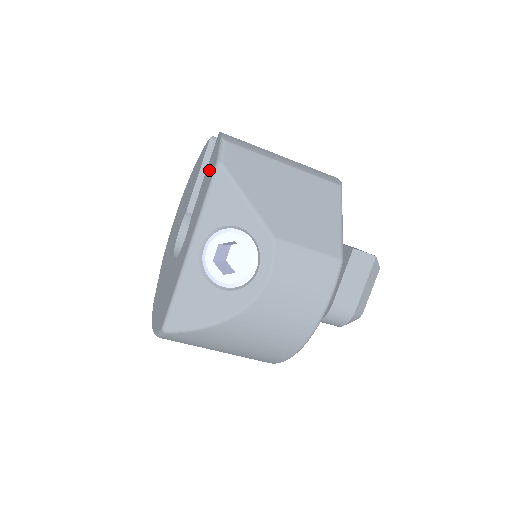
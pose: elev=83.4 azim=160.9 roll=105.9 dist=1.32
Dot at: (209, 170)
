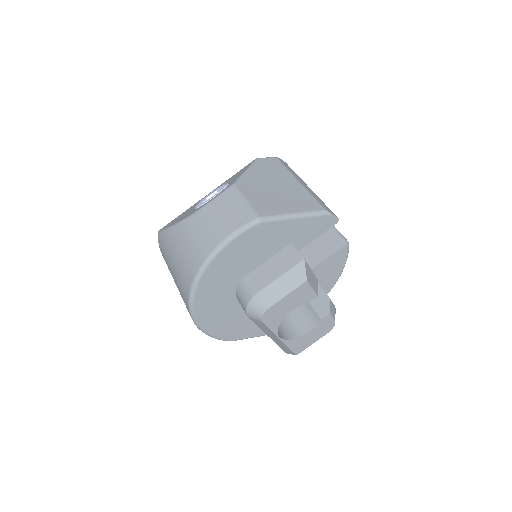
Dot at: occluded
